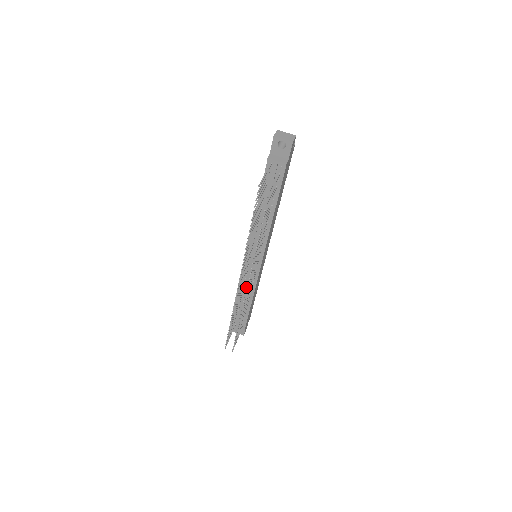
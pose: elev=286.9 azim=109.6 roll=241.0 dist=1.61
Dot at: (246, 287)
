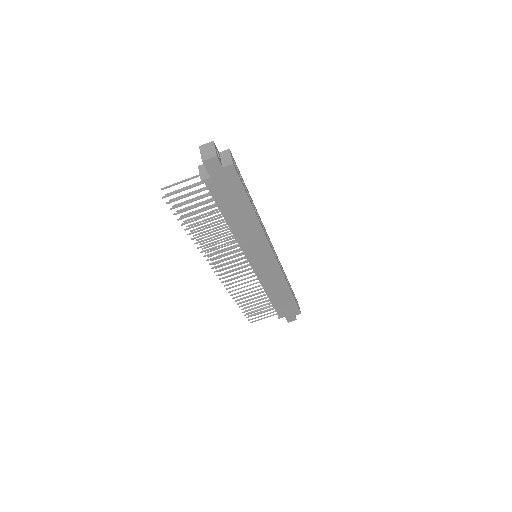
Dot at: occluded
